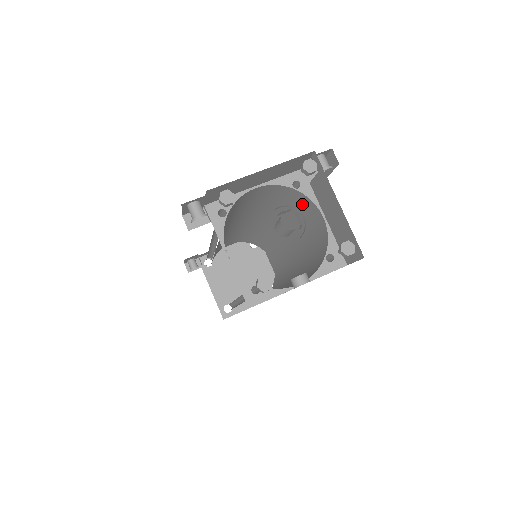
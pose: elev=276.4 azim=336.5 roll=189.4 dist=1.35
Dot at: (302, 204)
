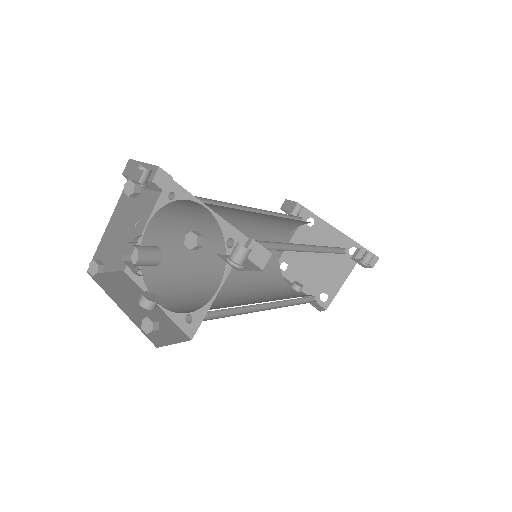
Dot at: occluded
